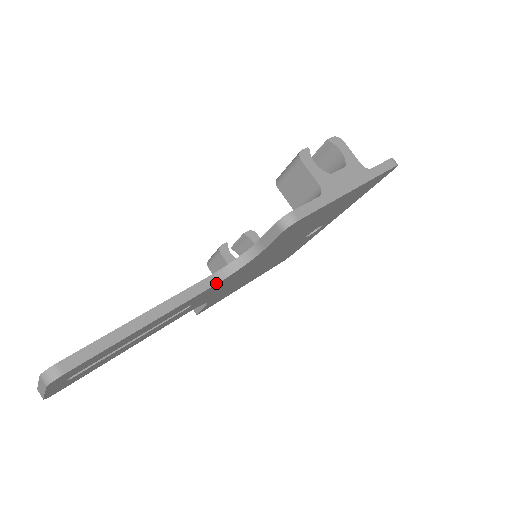
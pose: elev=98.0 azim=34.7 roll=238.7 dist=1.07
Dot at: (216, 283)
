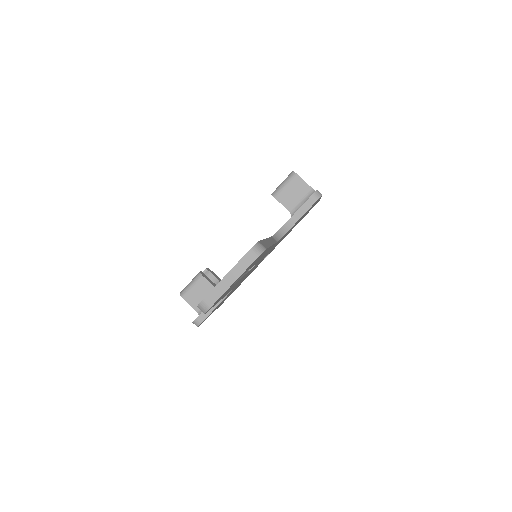
Dot at: (276, 241)
